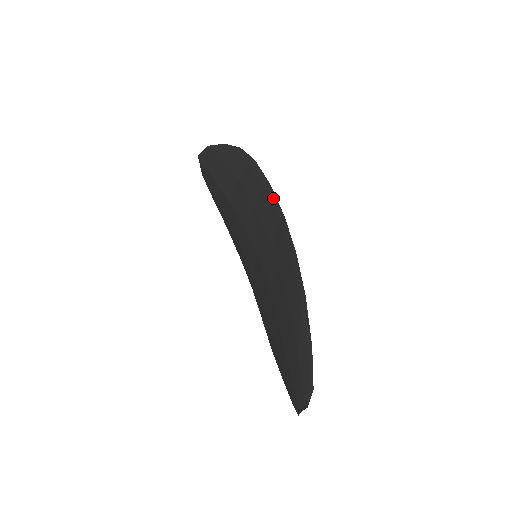
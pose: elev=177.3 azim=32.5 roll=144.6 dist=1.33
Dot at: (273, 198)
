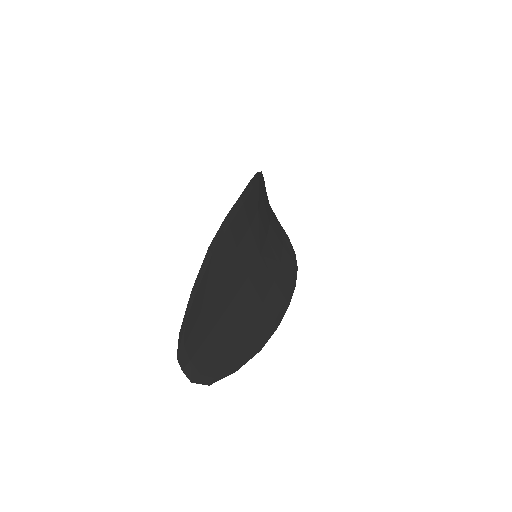
Dot at: (247, 190)
